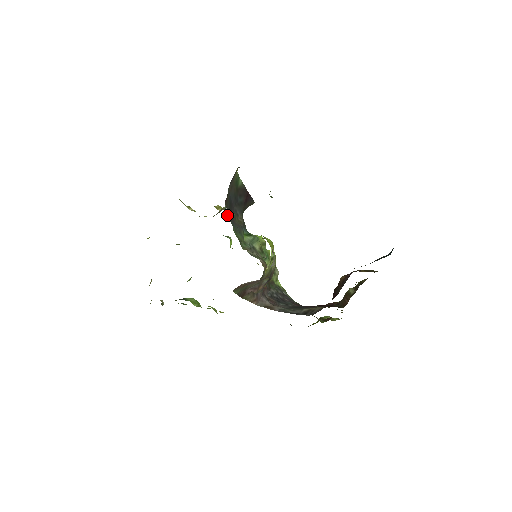
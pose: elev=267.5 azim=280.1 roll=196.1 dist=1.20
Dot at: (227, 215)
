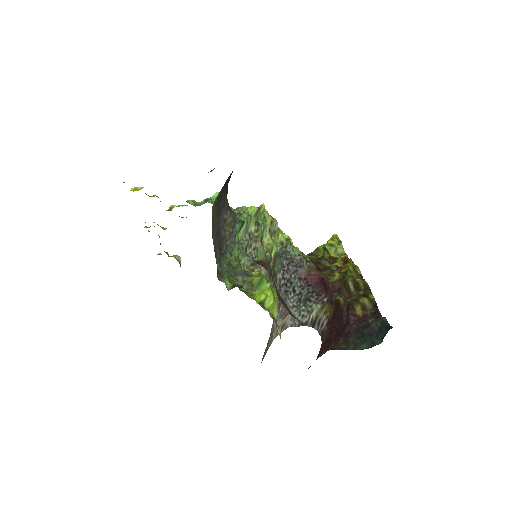
Dot at: (222, 271)
